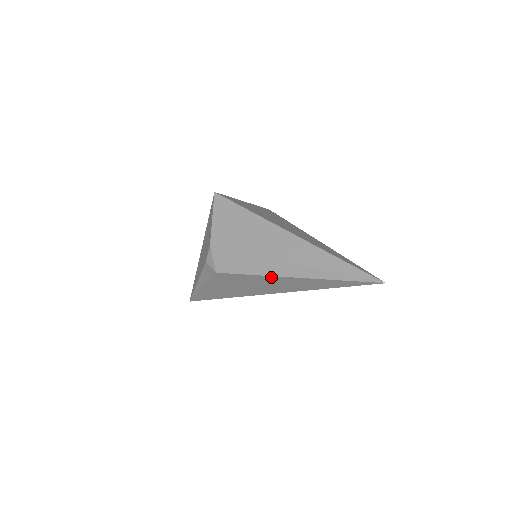
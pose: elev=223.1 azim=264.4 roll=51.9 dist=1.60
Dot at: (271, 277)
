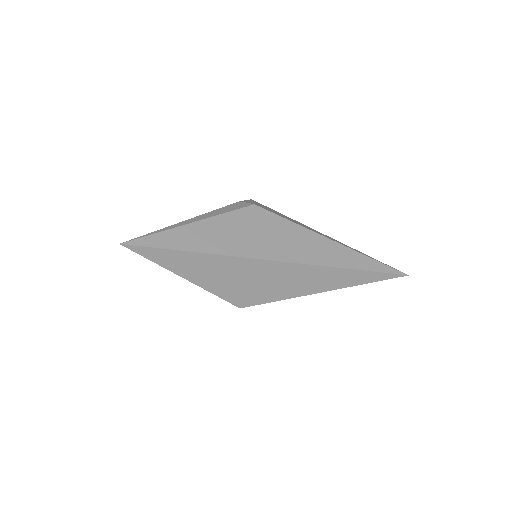
Dot at: (311, 233)
